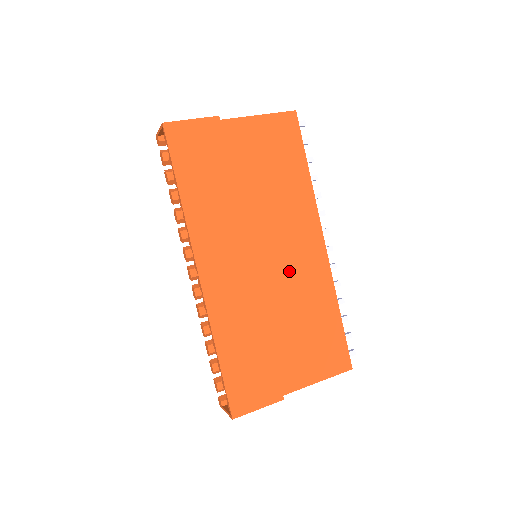
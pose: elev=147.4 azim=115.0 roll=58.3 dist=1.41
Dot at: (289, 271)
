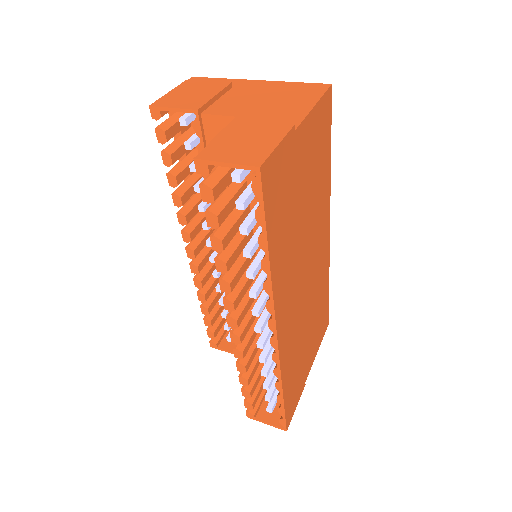
Dot at: (315, 276)
